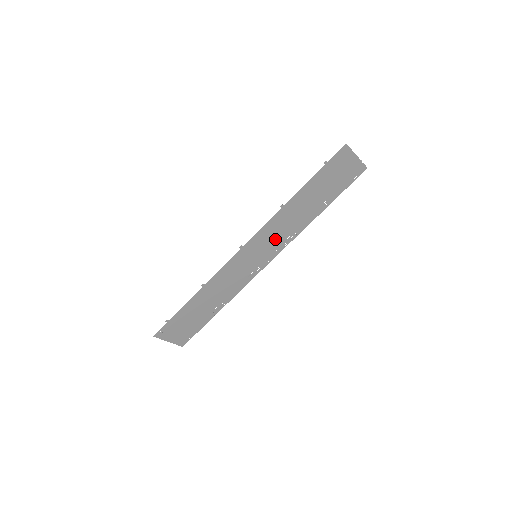
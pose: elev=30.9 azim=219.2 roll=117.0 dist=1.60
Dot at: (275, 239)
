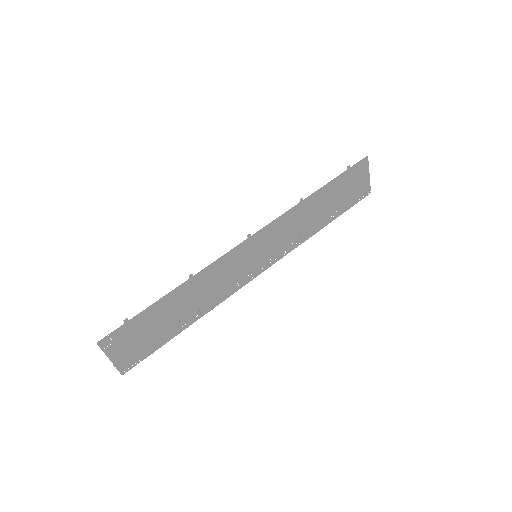
Dot at: (280, 241)
